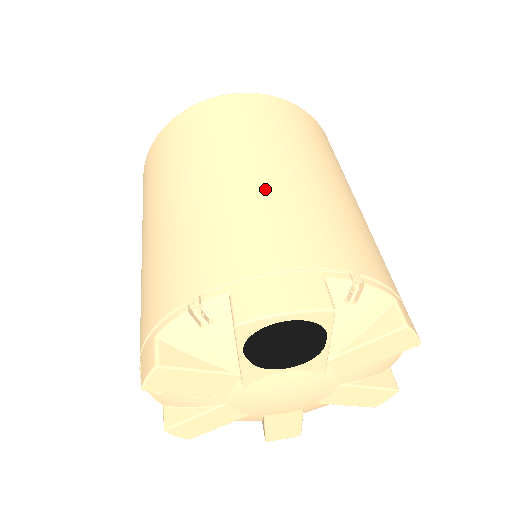
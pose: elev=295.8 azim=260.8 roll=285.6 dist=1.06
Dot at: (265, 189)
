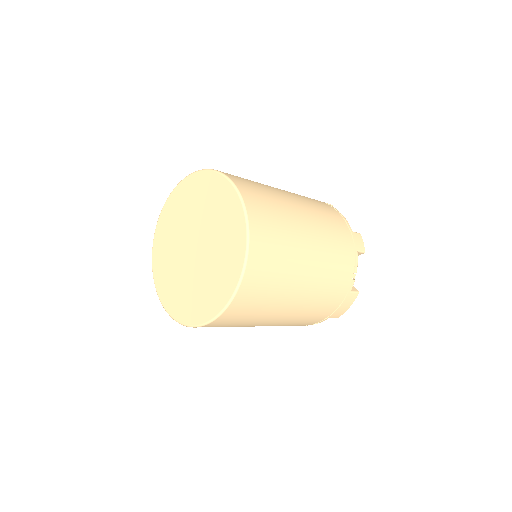
Dot at: (308, 303)
